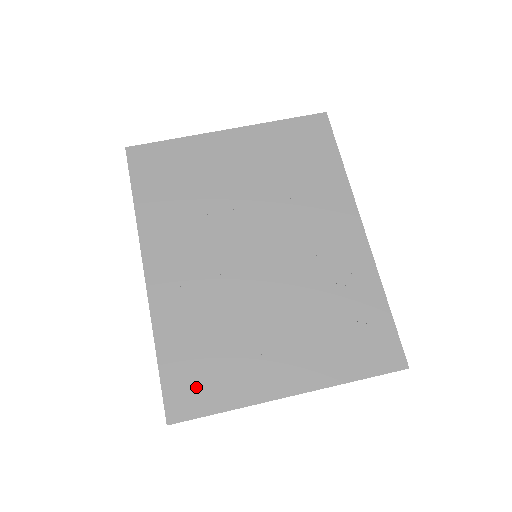
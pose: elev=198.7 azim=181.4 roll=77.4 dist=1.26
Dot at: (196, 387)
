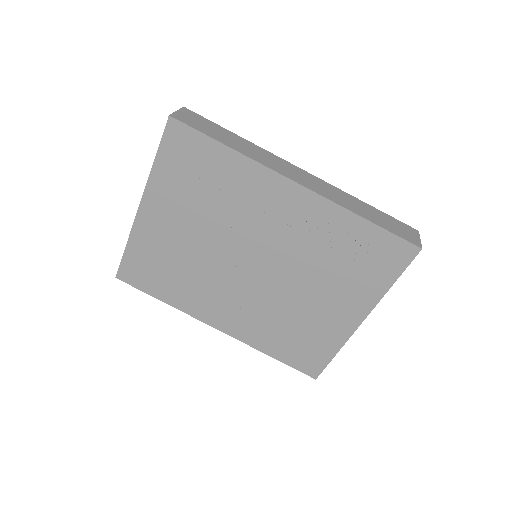
Dot at: (309, 356)
